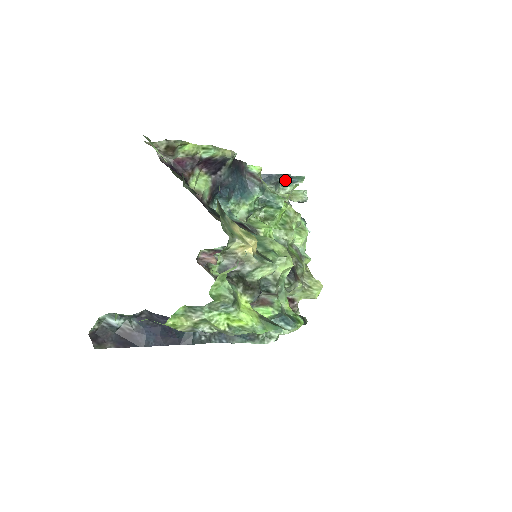
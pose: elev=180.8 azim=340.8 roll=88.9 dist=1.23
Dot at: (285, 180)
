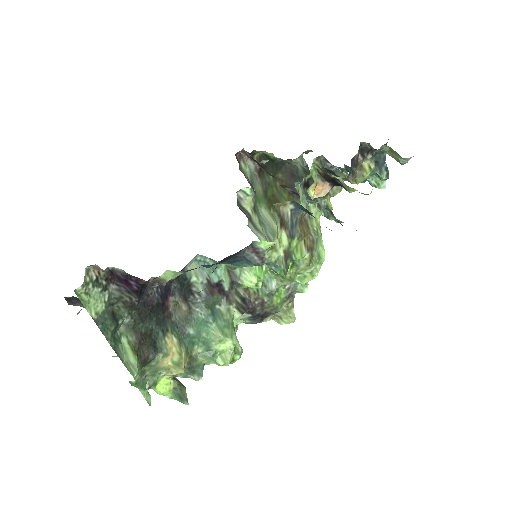
Dot at: occluded
